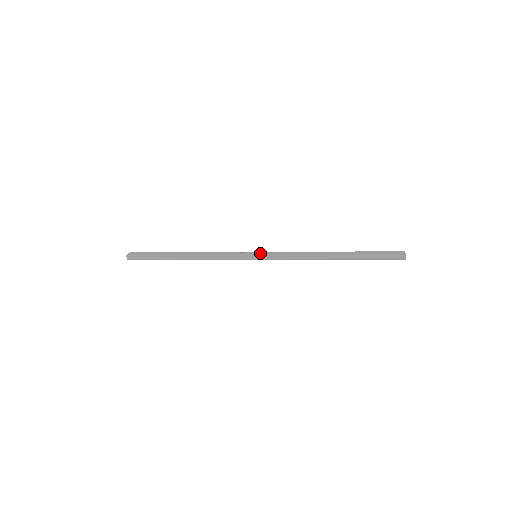
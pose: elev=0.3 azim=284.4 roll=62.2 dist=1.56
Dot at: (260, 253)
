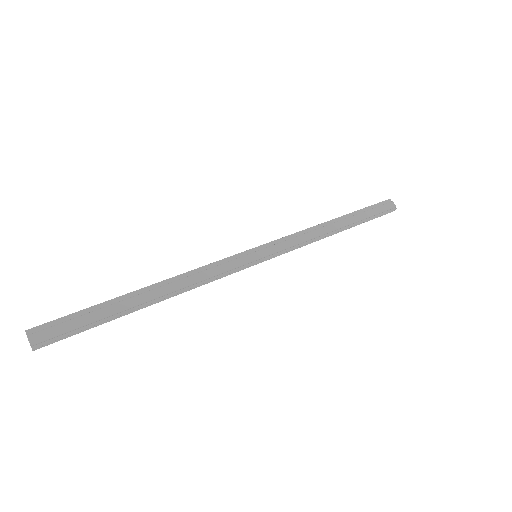
Dot at: (264, 252)
